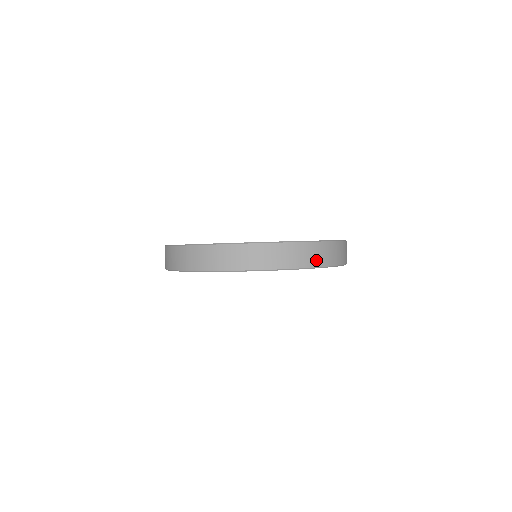
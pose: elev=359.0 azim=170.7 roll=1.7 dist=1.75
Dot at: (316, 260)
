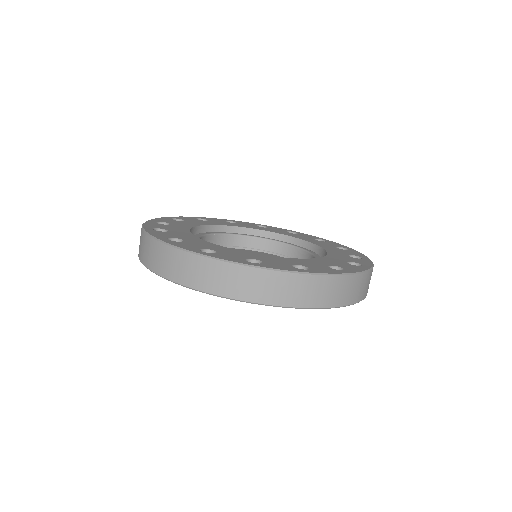
Dot at: occluded
